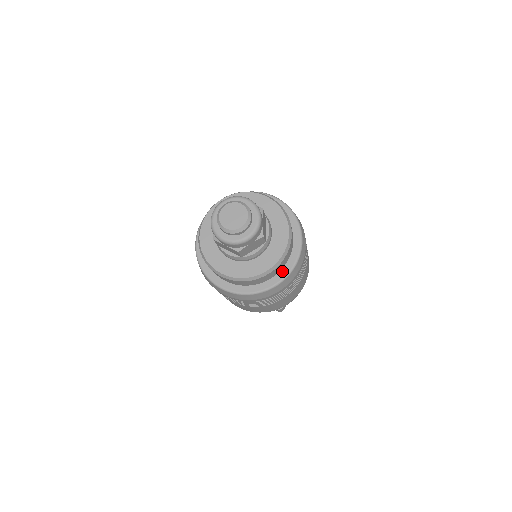
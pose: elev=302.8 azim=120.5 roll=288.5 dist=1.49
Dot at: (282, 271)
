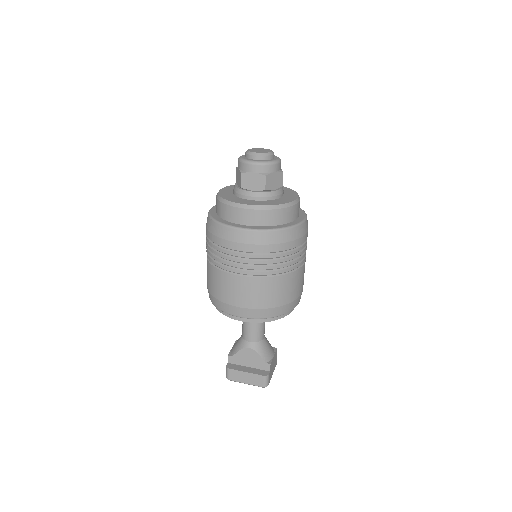
Dot at: (296, 220)
